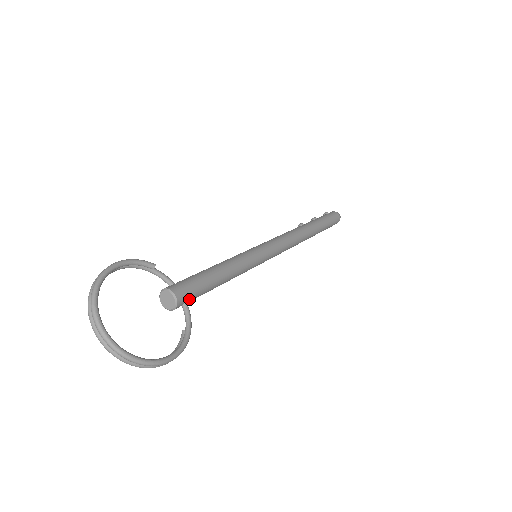
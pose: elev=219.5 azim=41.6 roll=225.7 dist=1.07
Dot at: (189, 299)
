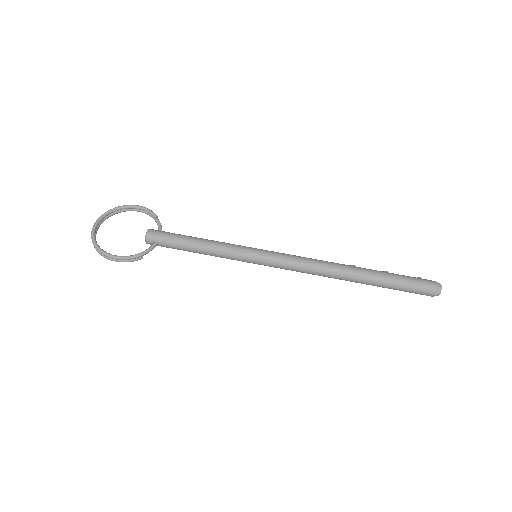
Dot at: (158, 241)
